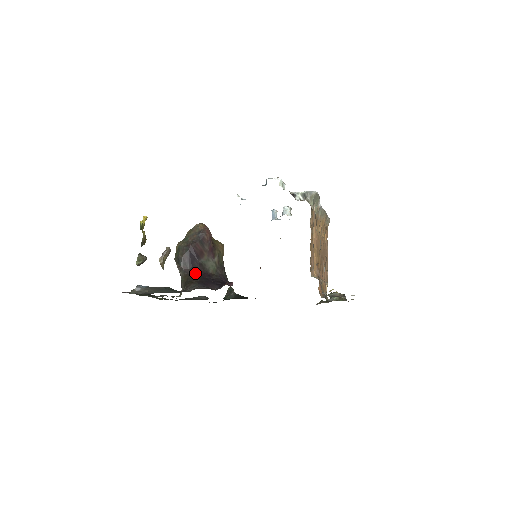
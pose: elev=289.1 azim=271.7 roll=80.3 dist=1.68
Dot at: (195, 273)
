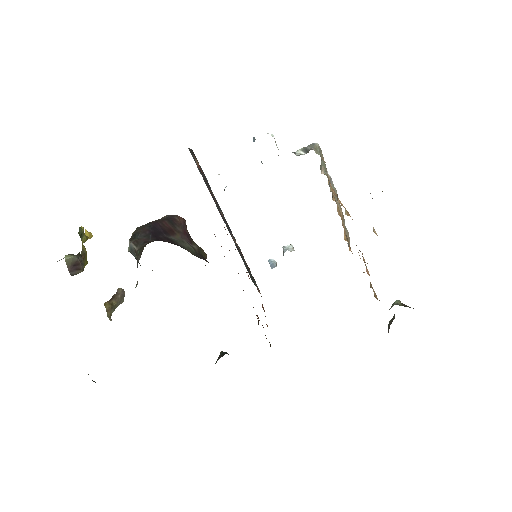
Dot at: occluded
